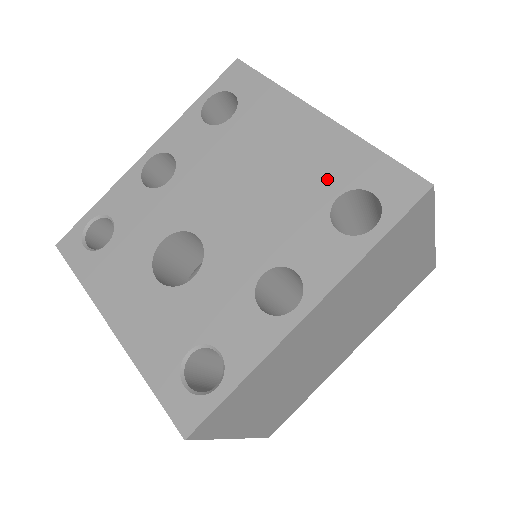
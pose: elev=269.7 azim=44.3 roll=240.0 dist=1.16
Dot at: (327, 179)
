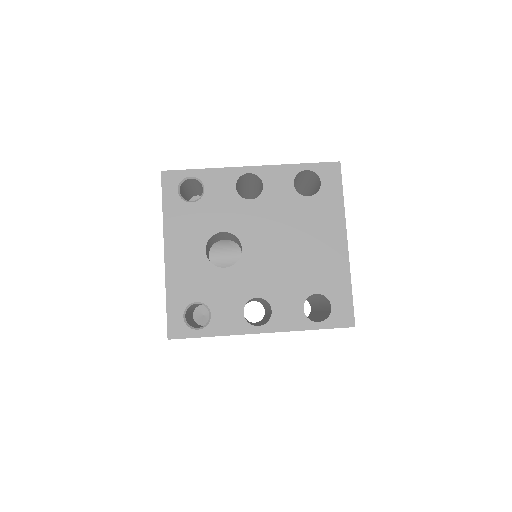
Dot at: (320, 280)
